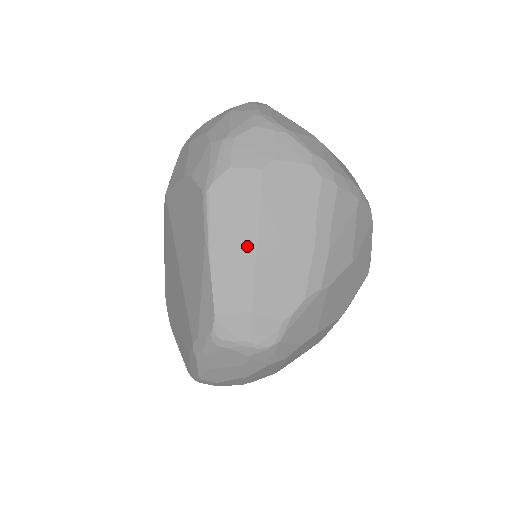
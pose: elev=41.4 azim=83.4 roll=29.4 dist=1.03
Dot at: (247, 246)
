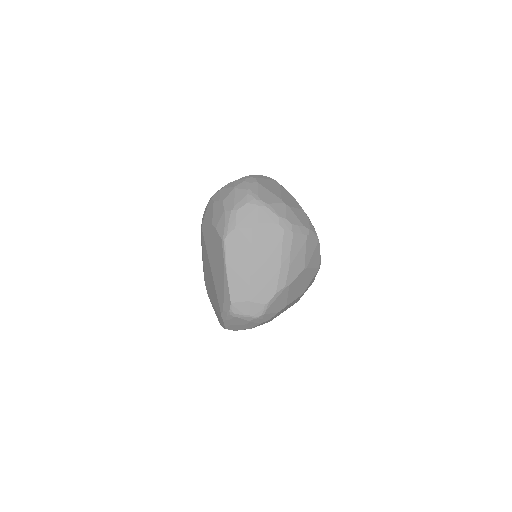
Dot at: (245, 268)
